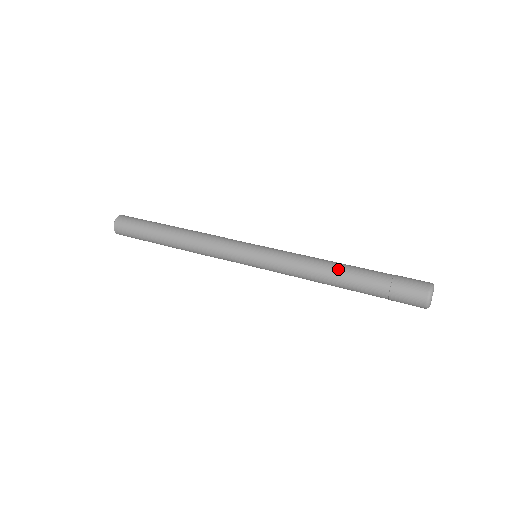
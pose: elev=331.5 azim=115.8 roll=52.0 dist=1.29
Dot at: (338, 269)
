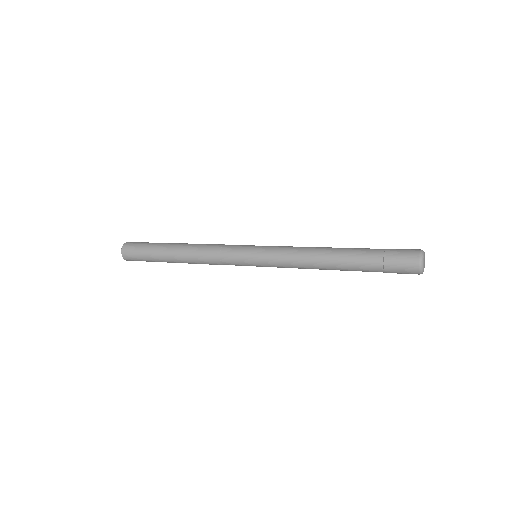
Dot at: (332, 255)
